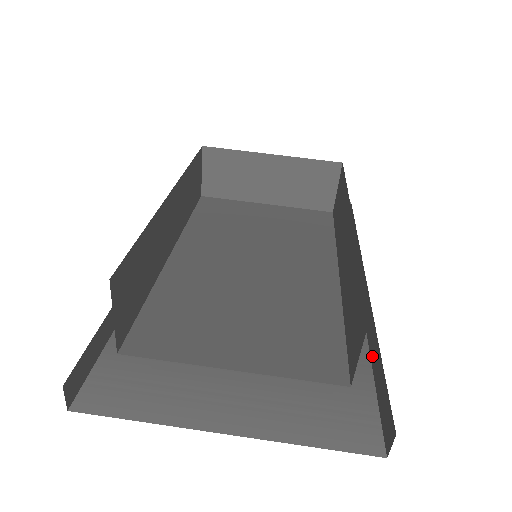
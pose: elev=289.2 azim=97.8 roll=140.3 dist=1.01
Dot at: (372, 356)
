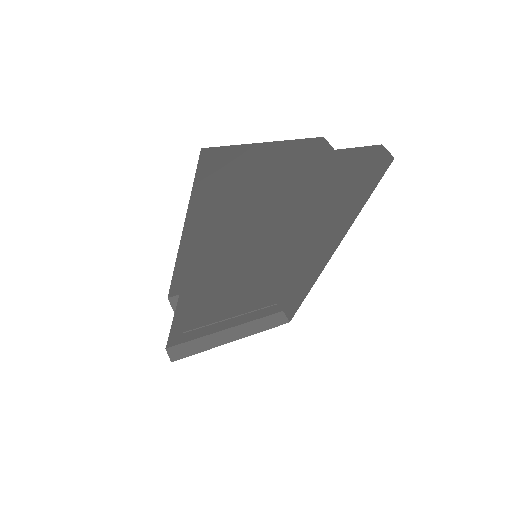
Dot at: (357, 211)
